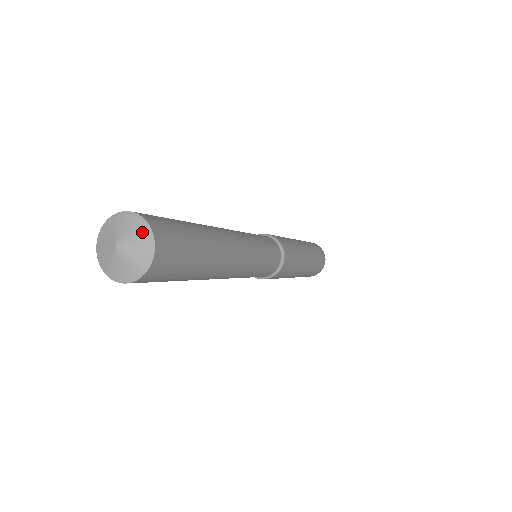
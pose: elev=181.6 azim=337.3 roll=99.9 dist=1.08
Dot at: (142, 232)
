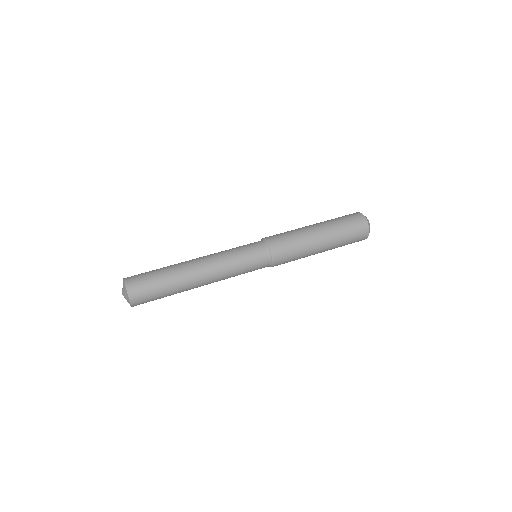
Dot at: (127, 297)
